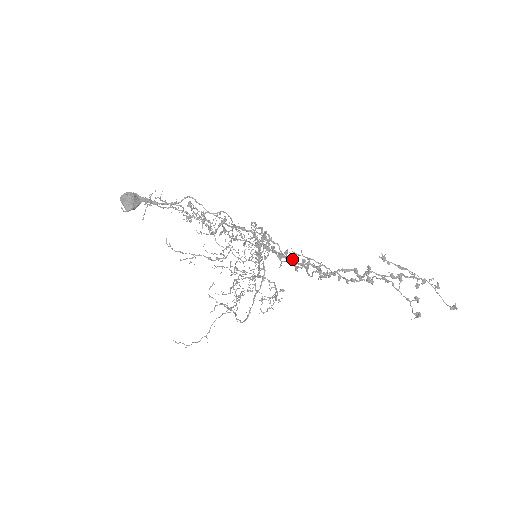
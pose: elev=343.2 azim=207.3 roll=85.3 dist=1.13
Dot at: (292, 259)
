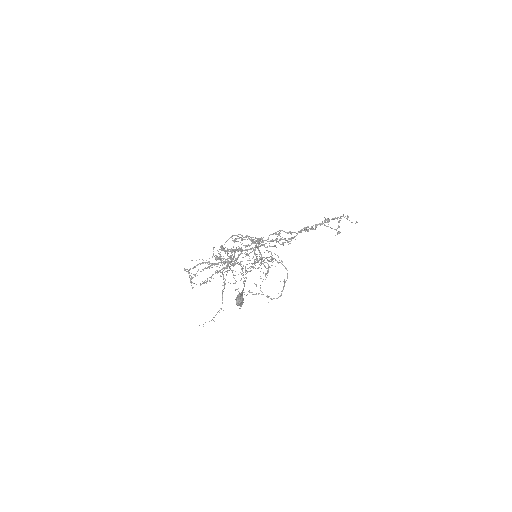
Dot at: (266, 240)
